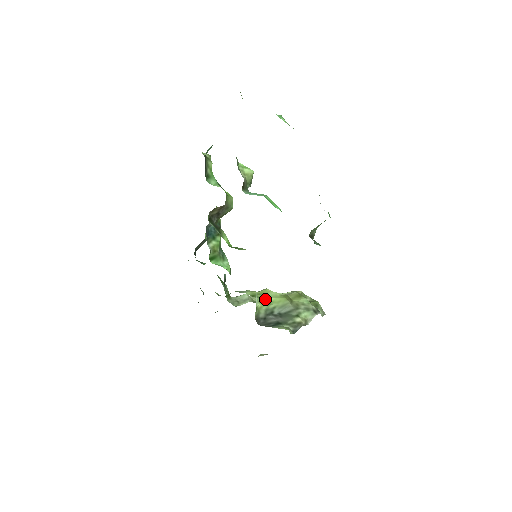
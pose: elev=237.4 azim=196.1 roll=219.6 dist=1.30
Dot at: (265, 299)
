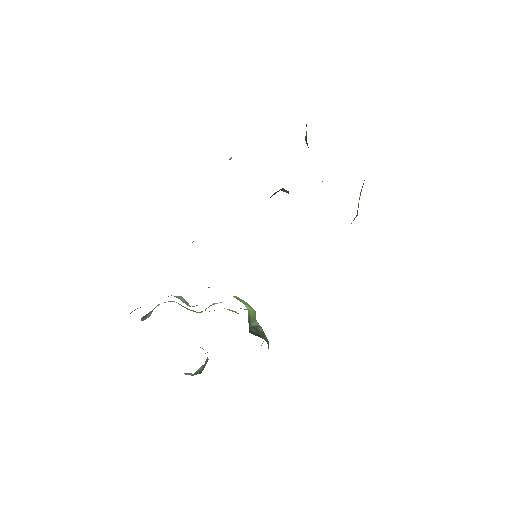
Dot at: (245, 305)
